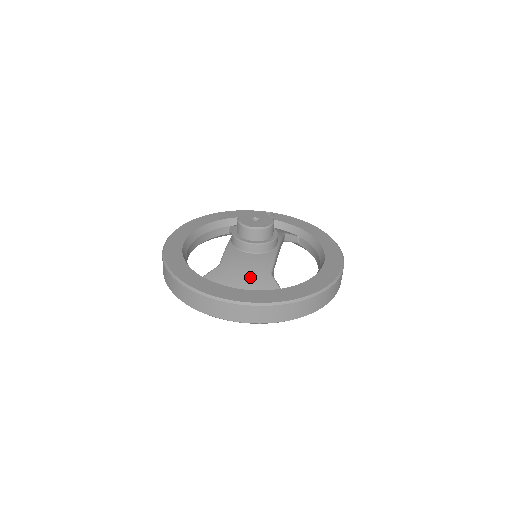
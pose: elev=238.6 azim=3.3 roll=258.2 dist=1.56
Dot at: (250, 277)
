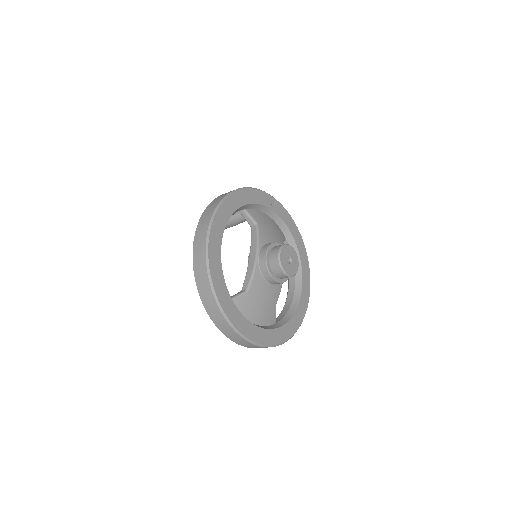
Dot at: (264, 310)
